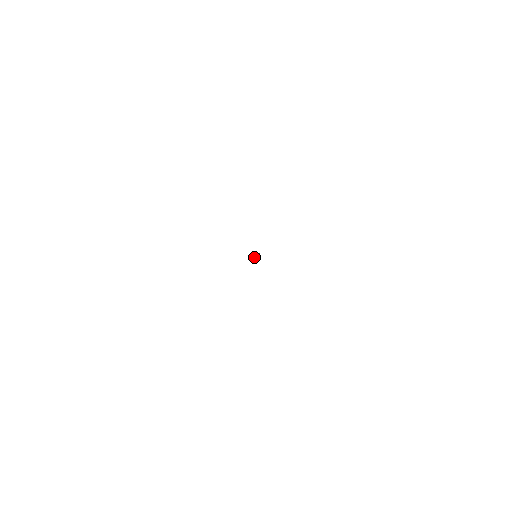
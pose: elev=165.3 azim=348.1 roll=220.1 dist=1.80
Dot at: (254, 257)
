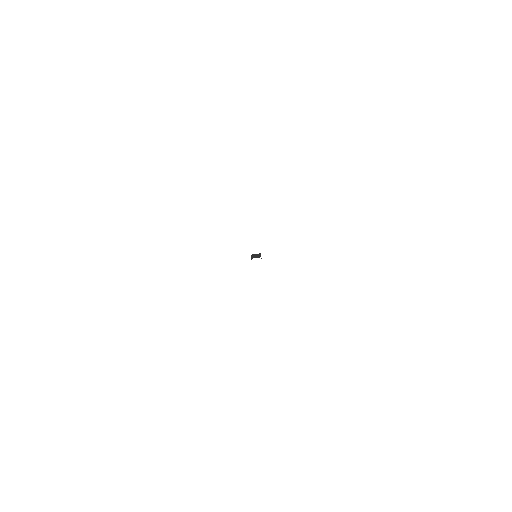
Dot at: occluded
